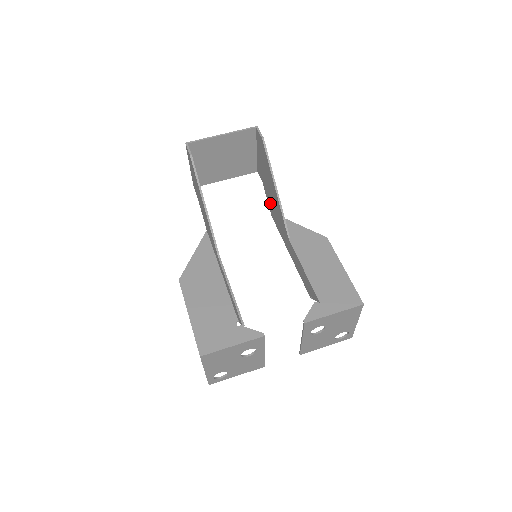
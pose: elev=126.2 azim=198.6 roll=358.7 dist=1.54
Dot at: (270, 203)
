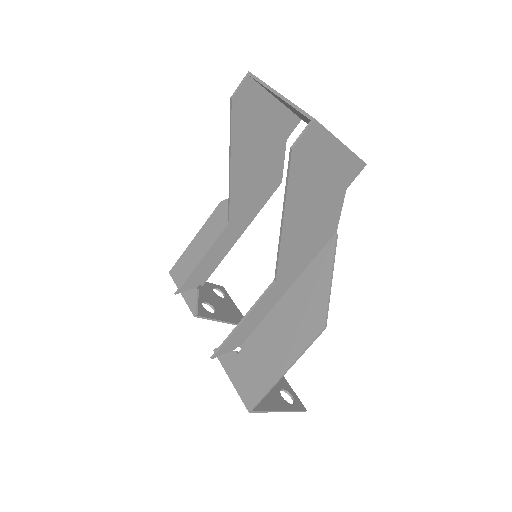
Dot at: (325, 221)
